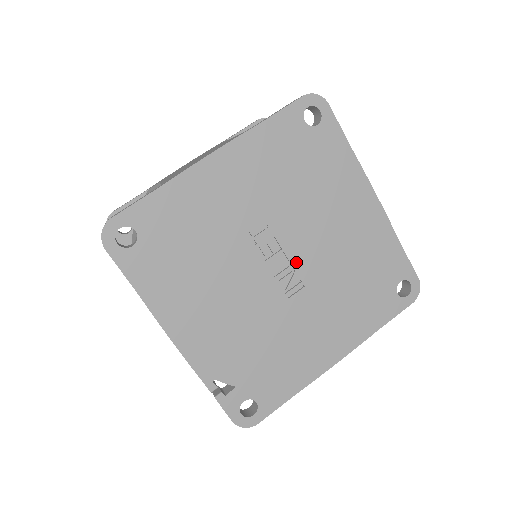
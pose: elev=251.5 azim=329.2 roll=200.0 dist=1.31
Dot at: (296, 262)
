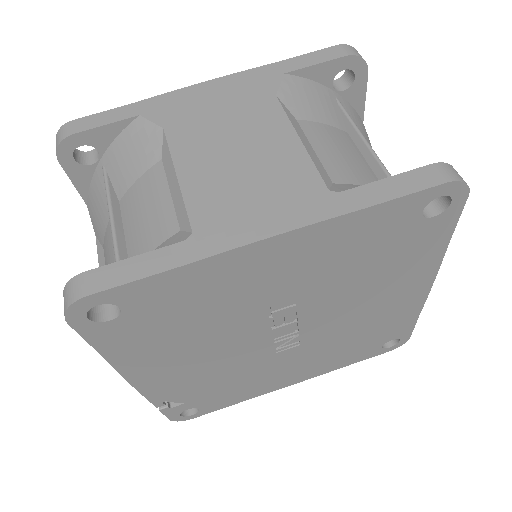
Dot at: (305, 330)
